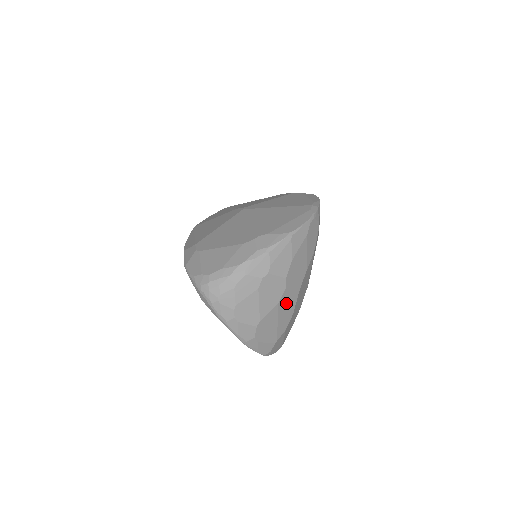
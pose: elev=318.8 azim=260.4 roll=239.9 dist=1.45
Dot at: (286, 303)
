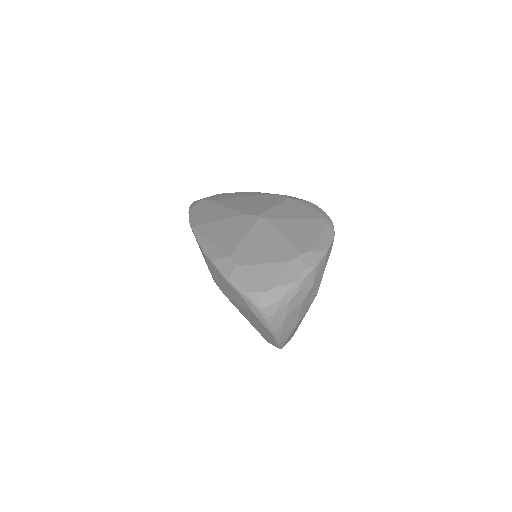
Dot at: occluded
